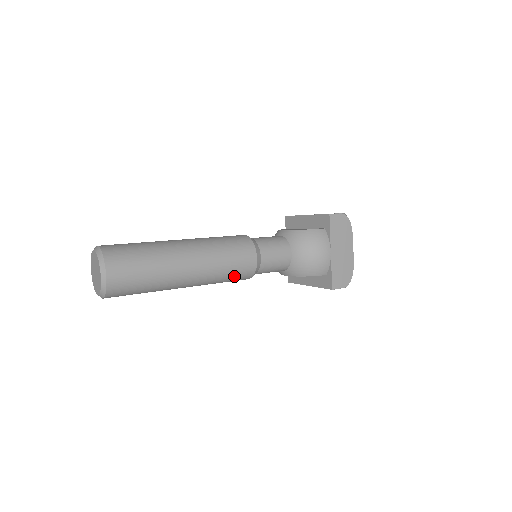
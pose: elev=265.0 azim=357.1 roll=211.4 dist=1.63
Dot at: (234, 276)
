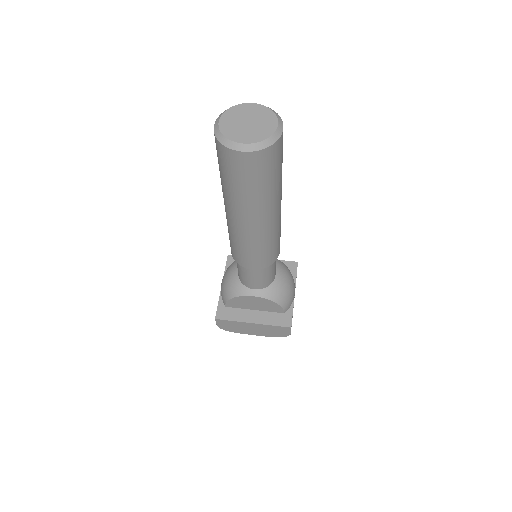
Dot at: (270, 251)
